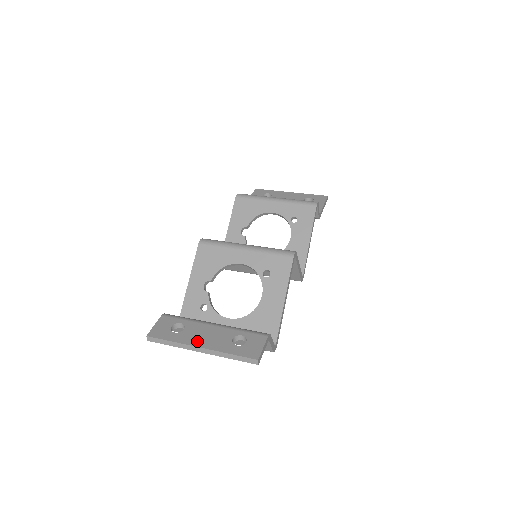
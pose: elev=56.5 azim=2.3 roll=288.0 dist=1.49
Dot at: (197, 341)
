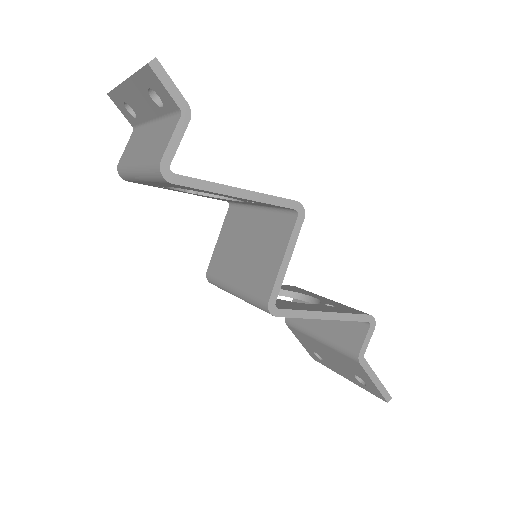
Dot at: occluded
